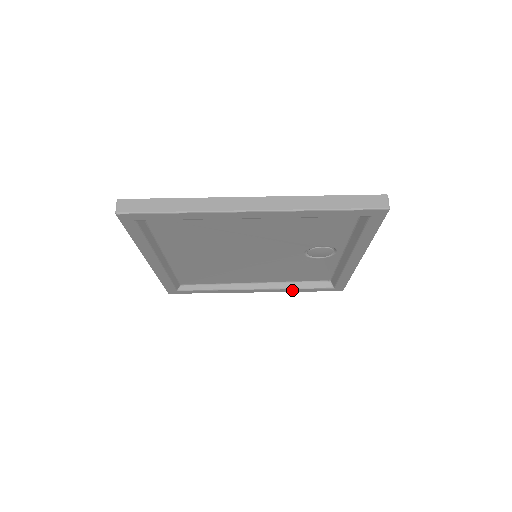
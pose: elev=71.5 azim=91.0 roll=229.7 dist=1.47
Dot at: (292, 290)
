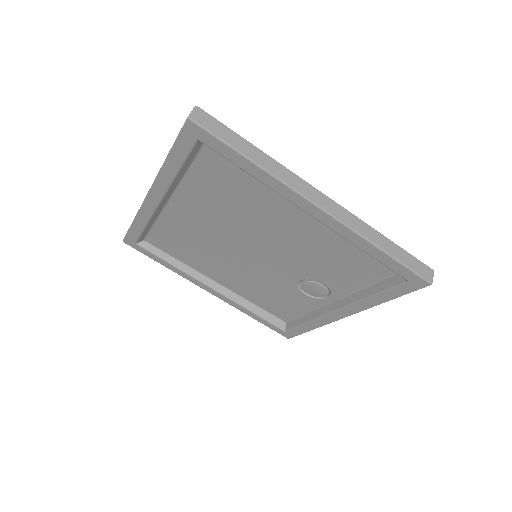
Dot at: (246, 311)
